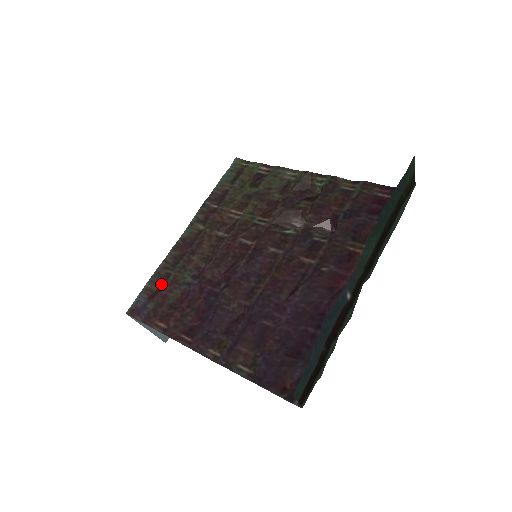
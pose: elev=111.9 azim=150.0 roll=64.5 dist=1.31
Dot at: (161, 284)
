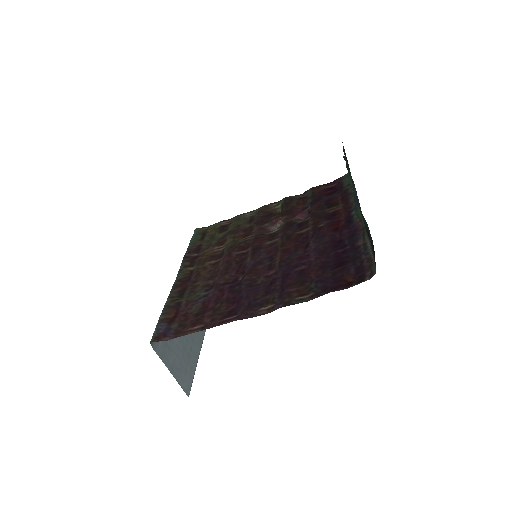
Dot at: (176, 311)
